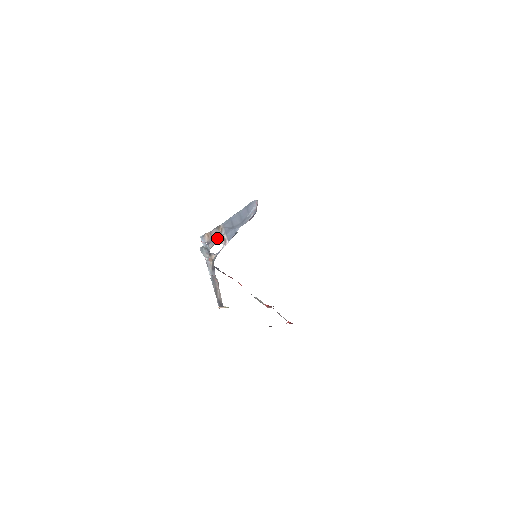
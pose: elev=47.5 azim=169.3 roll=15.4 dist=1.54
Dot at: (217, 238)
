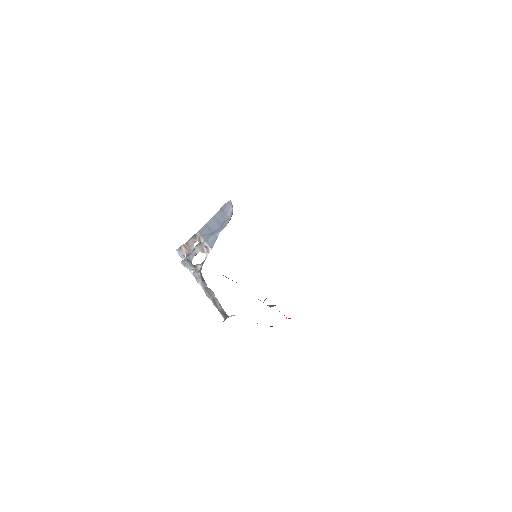
Dot at: (197, 248)
